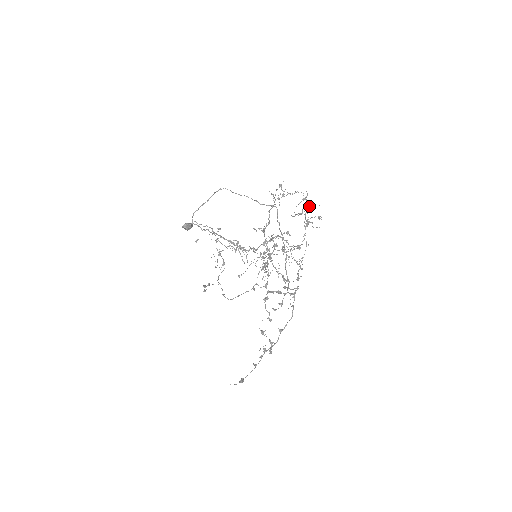
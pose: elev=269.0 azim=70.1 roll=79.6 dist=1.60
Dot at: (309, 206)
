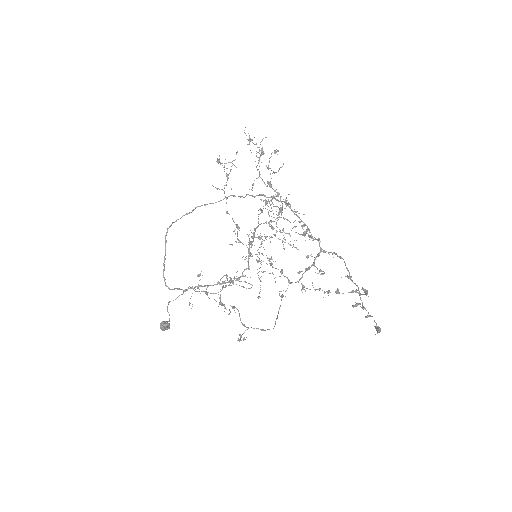
Dot at: occluded
